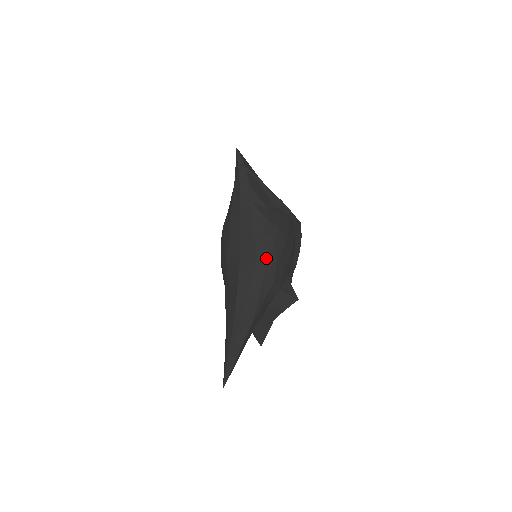
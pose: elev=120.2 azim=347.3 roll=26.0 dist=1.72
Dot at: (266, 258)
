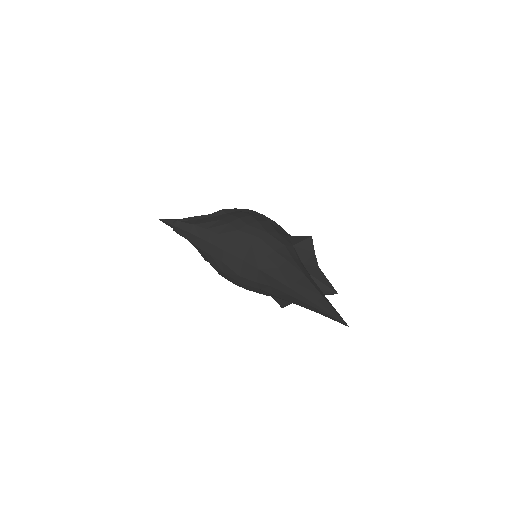
Dot at: (258, 239)
